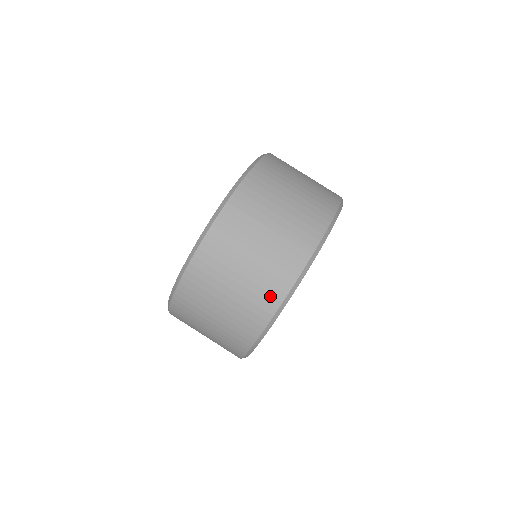
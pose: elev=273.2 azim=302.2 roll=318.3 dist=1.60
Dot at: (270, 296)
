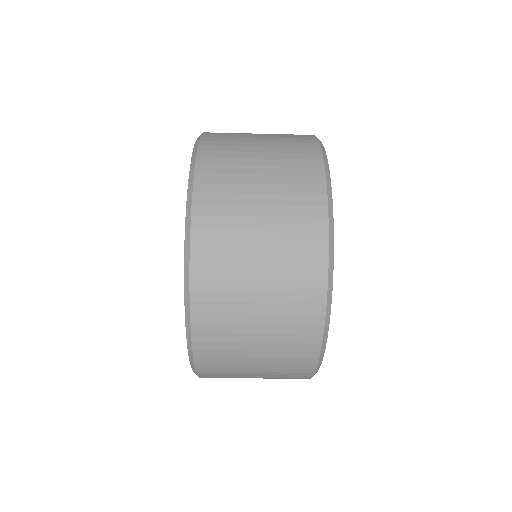
Dot at: (296, 378)
